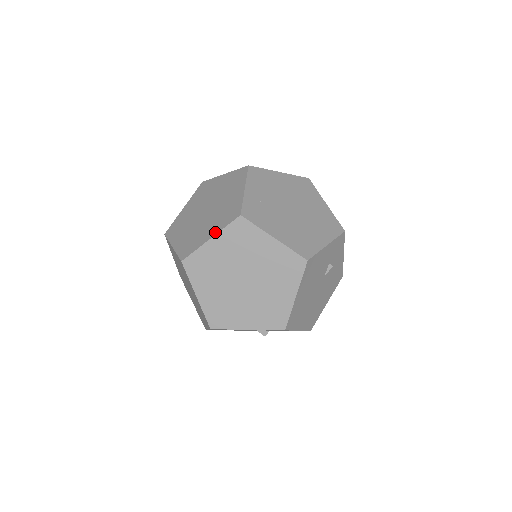
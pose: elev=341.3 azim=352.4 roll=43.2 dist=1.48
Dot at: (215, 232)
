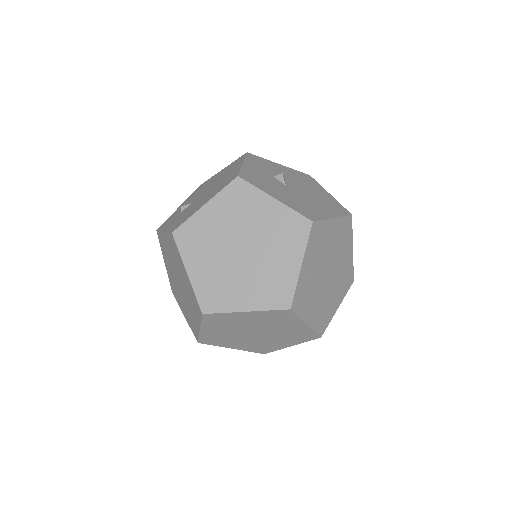
Dot at: (254, 307)
